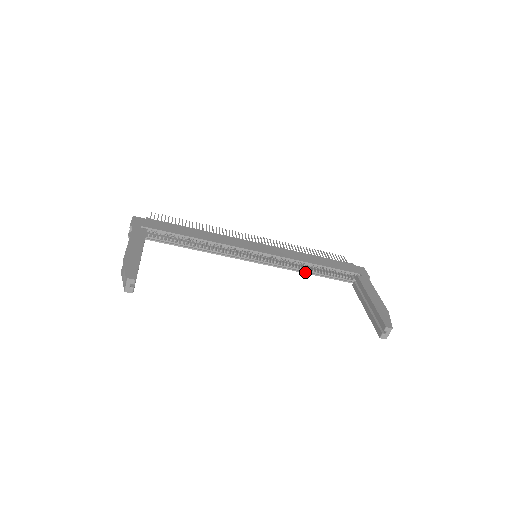
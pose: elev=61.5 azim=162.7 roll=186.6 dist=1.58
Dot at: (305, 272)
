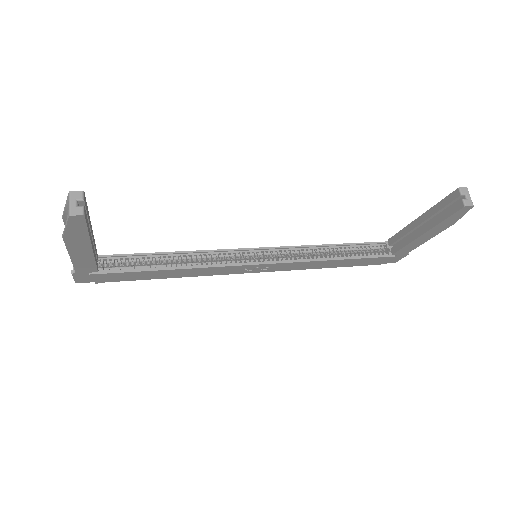
Dot at: (327, 259)
